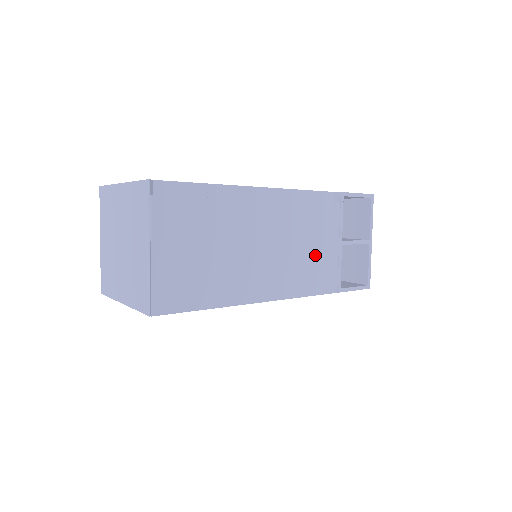
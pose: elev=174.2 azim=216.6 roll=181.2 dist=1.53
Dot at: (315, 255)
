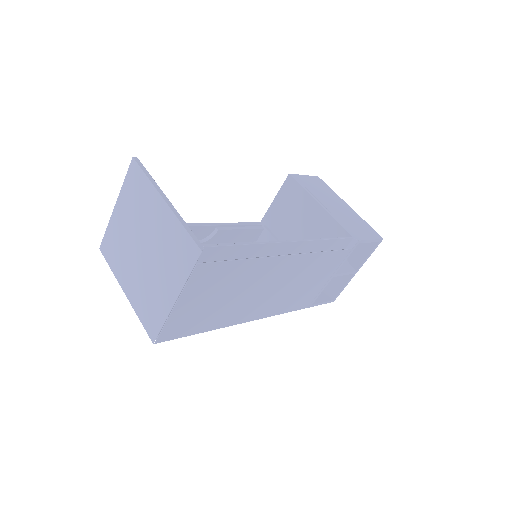
Dot at: (307, 286)
